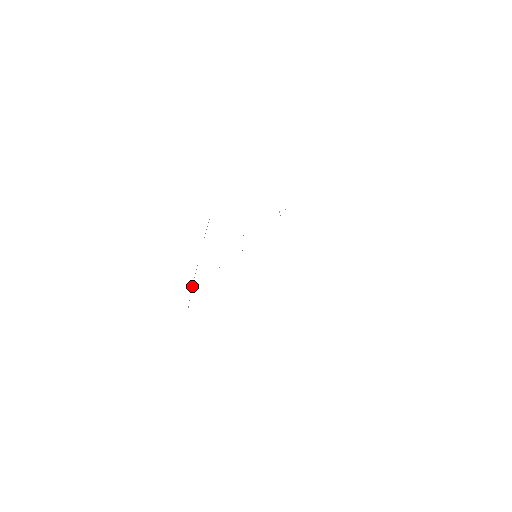
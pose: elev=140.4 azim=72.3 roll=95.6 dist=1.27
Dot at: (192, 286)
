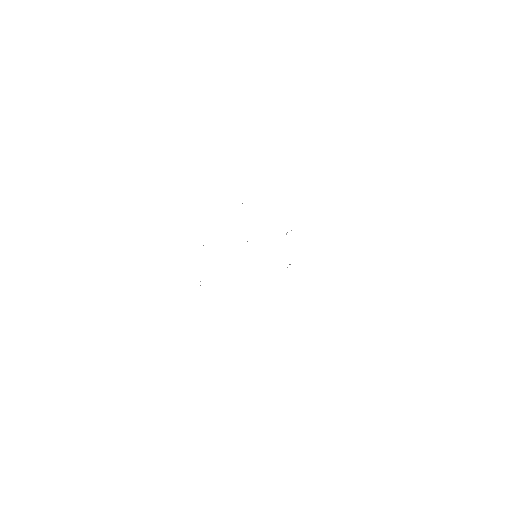
Dot at: occluded
